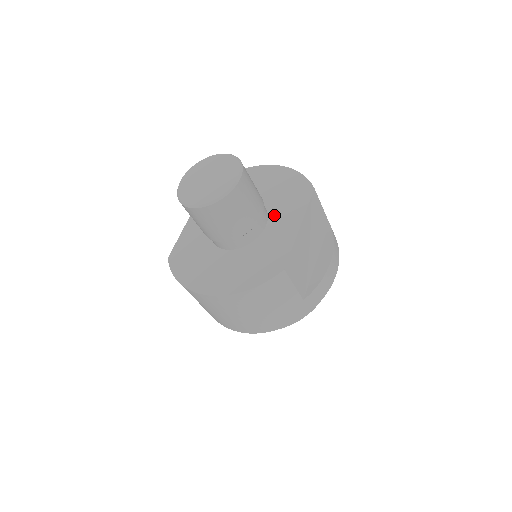
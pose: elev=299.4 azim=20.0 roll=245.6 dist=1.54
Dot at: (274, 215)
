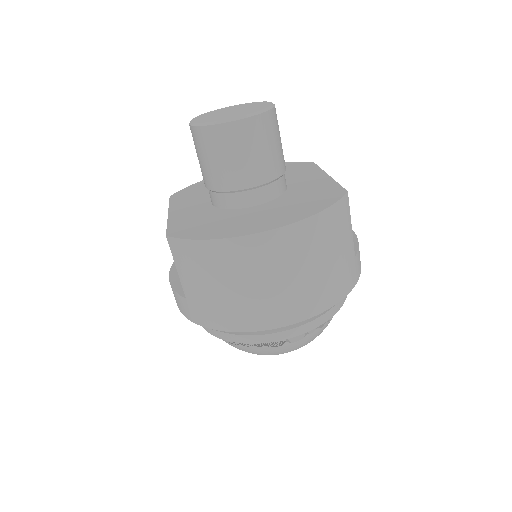
Dot at: (288, 179)
